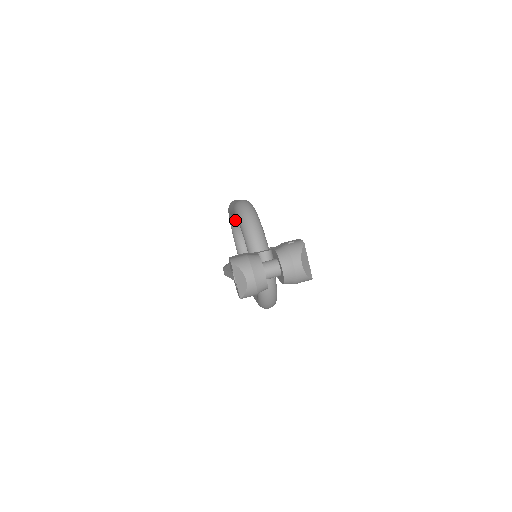
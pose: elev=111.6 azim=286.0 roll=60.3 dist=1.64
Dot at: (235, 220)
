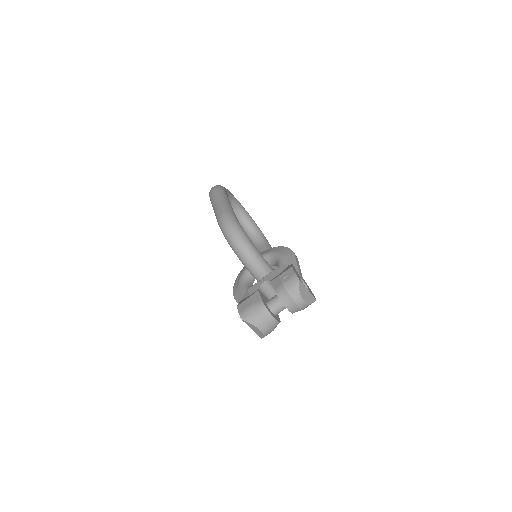
Dot at: occluded
